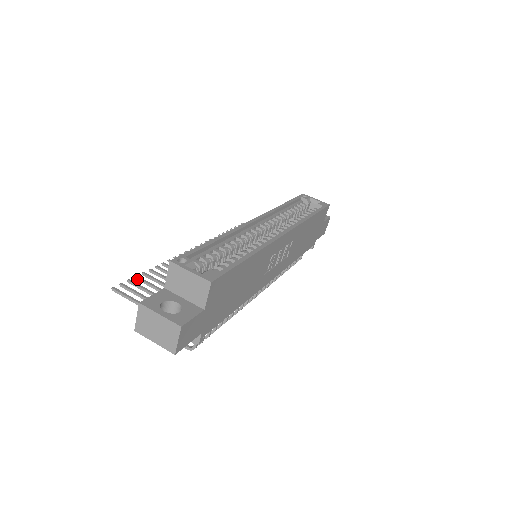
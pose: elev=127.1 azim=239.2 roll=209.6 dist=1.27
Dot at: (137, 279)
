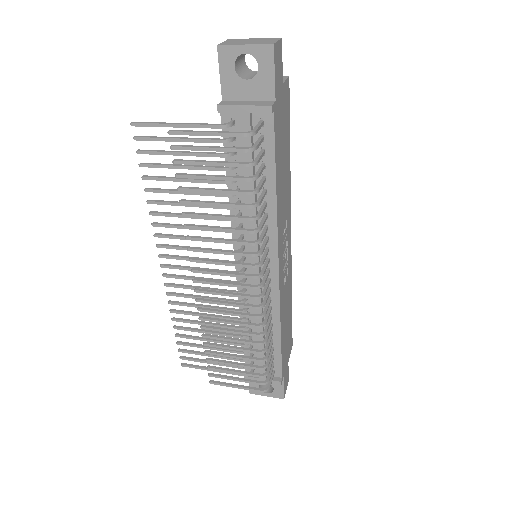
Dot at: (143, 163)
